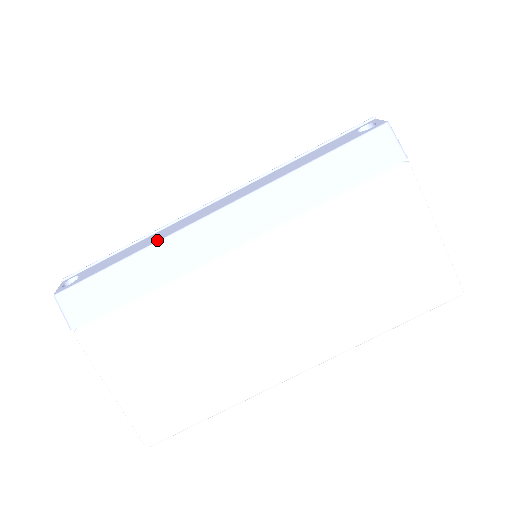
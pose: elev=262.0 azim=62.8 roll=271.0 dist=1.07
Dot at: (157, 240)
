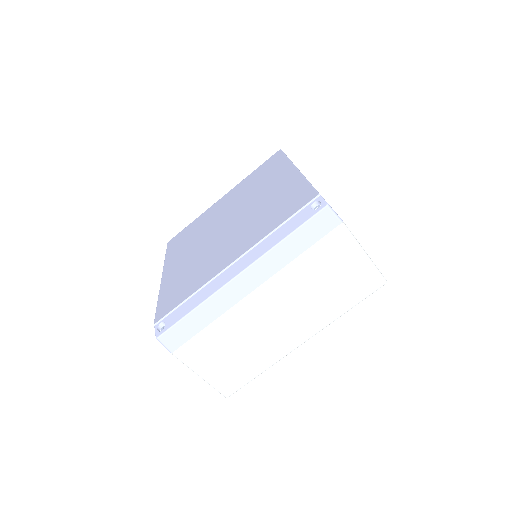
Dot at: (208, 297)
